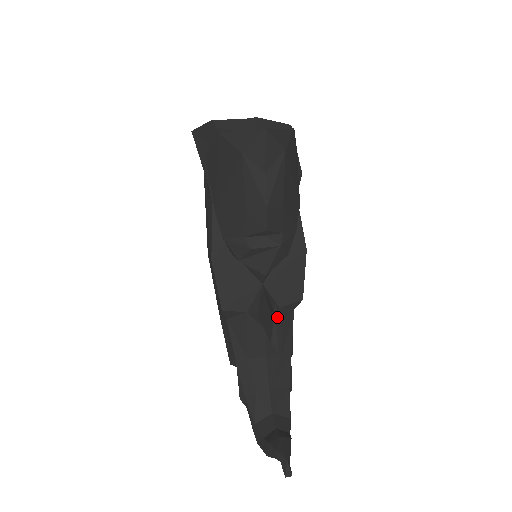
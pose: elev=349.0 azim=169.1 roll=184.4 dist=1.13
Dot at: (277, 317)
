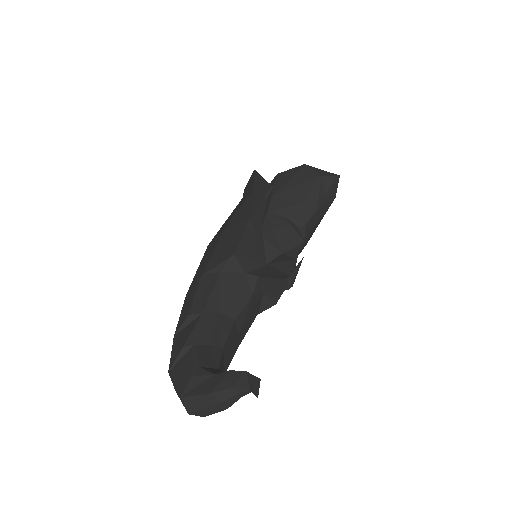
Dot at: occluded
